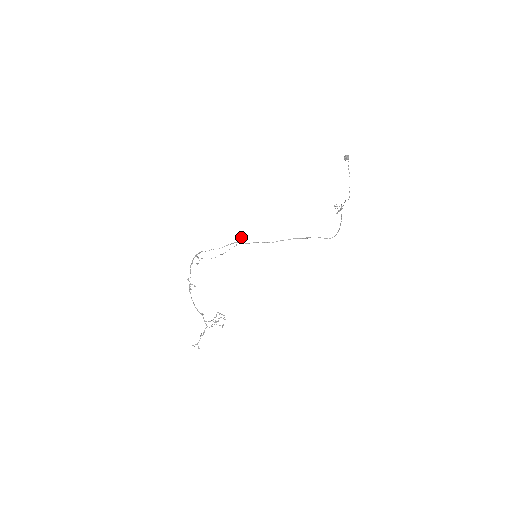
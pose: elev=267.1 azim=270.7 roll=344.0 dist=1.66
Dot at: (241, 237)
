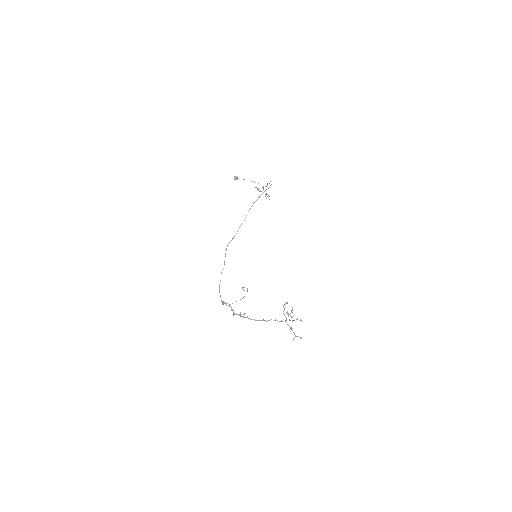
Dot at: occluded
